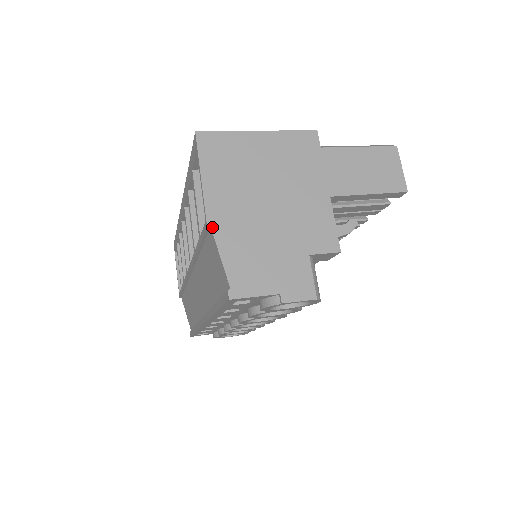
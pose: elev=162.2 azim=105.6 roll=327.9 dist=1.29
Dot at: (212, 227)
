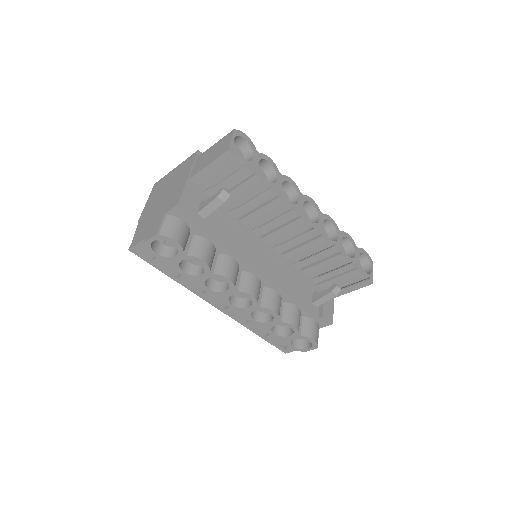
Dot at: (139, 221)
